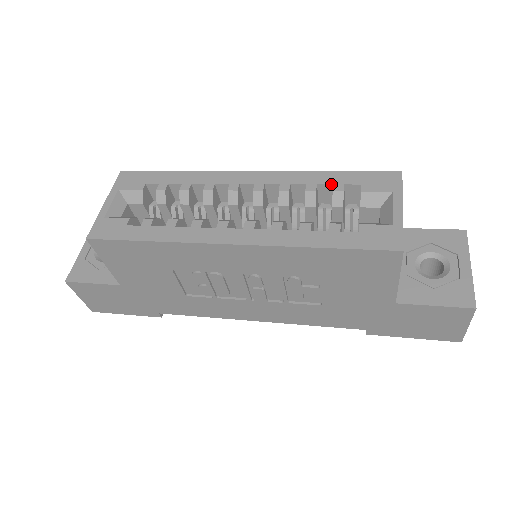
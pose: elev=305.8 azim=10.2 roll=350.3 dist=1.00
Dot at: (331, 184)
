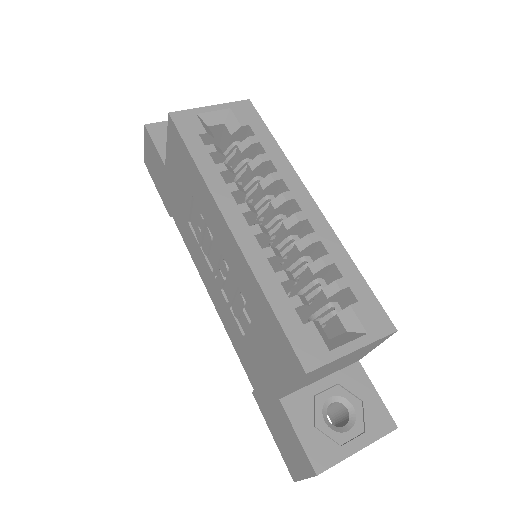
Dot at: (342, 275)
